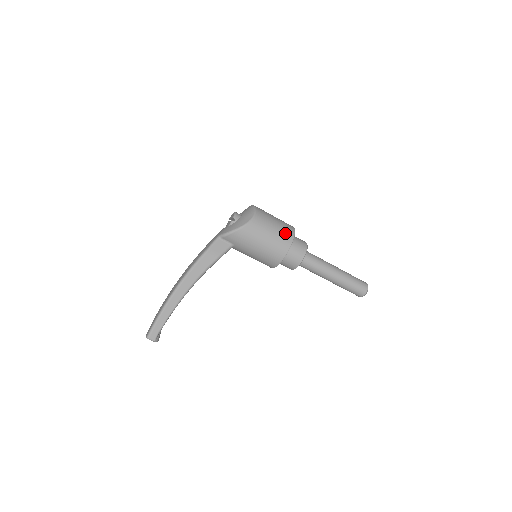
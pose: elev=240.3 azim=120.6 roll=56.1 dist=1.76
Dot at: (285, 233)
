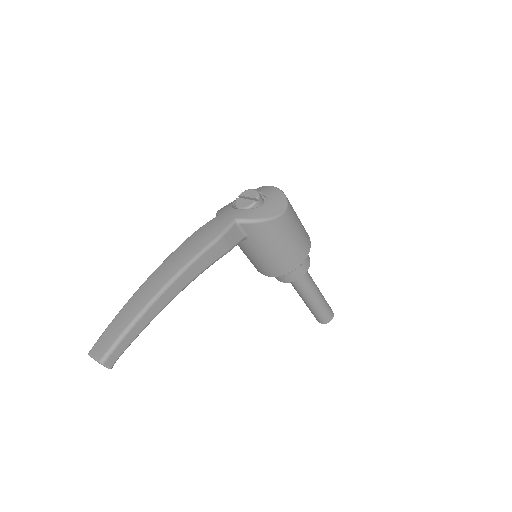
Dot at: (306, 238)
